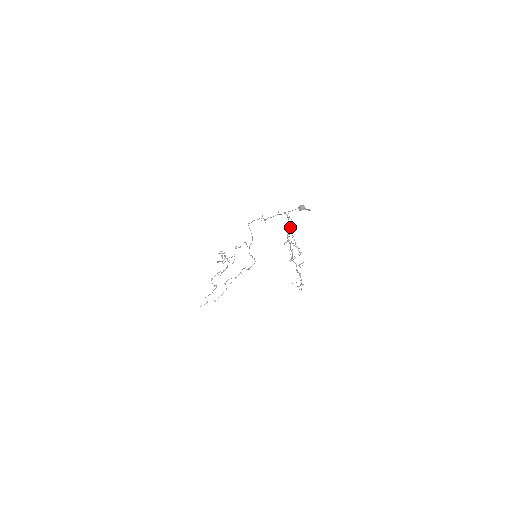
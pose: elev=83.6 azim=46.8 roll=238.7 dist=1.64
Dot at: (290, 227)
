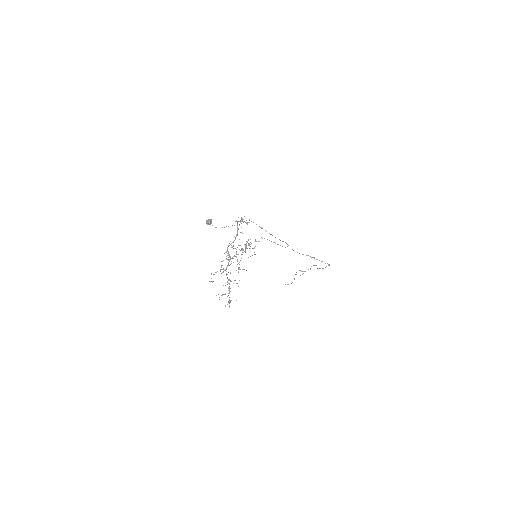
Dot at: (235, 238)
